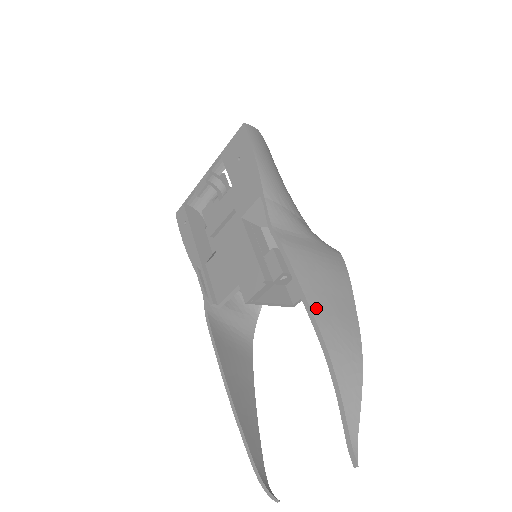
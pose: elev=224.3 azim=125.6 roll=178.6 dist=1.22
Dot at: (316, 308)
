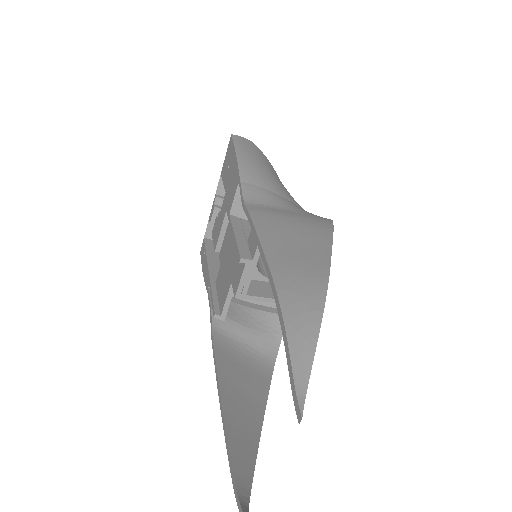
Dot at: (273, 255)
